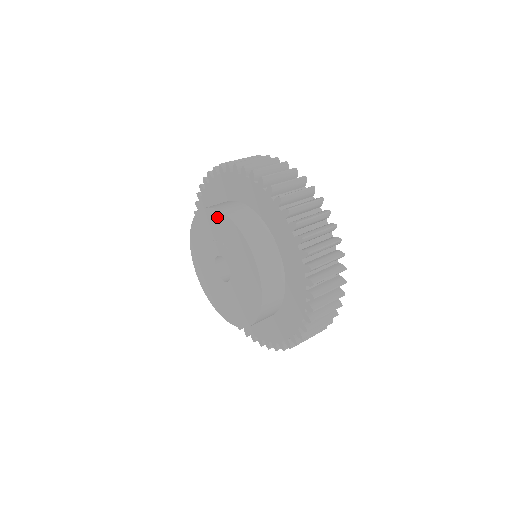
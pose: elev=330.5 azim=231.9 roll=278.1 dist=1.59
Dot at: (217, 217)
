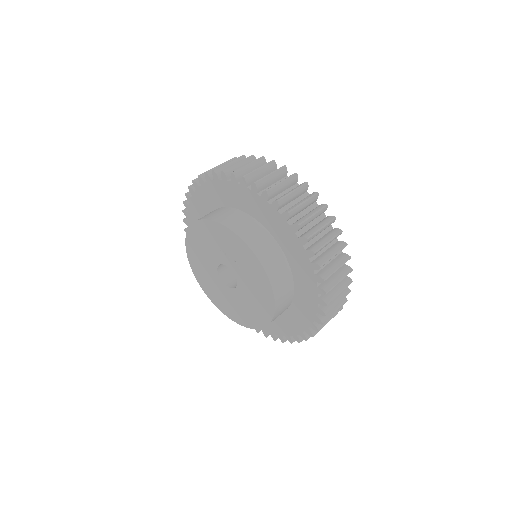
Dot at: (237, 242)
